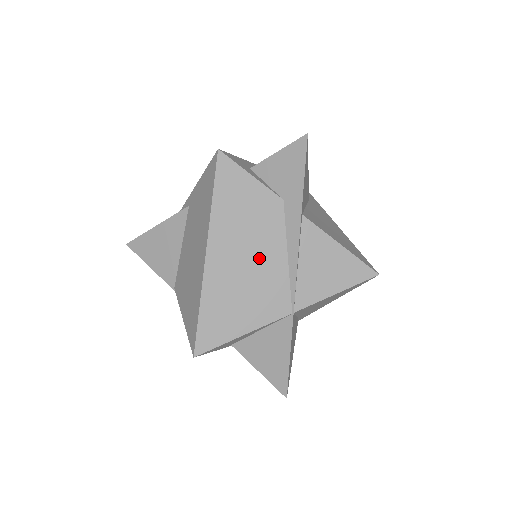
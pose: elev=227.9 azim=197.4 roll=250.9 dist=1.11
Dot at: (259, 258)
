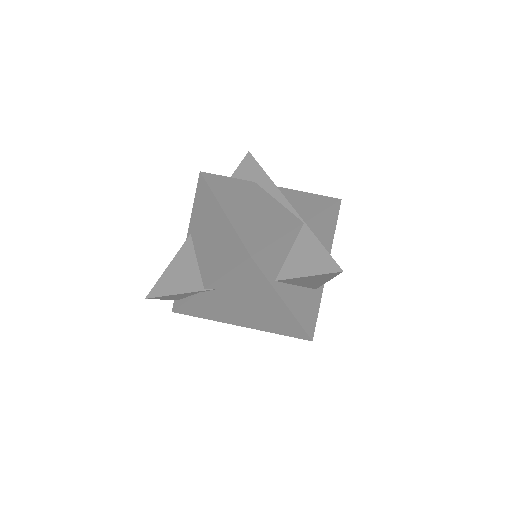
Dot at: (259, 204)
